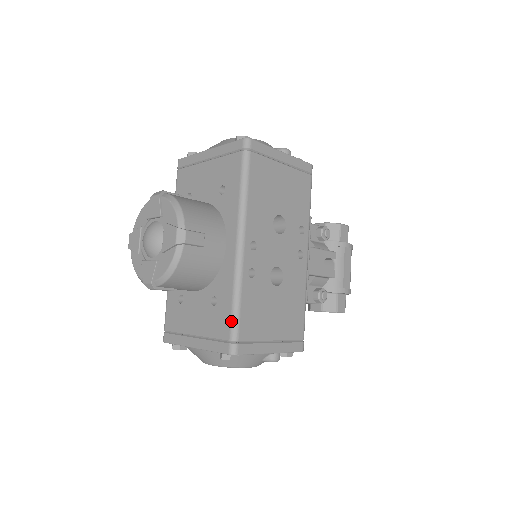
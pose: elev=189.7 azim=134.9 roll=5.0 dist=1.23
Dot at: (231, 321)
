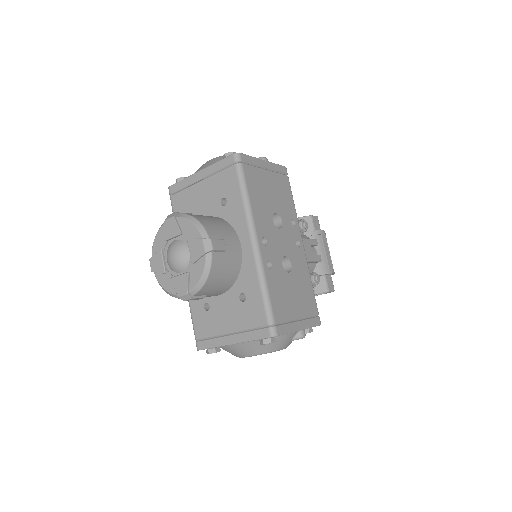
Dot at: (265, 308)
